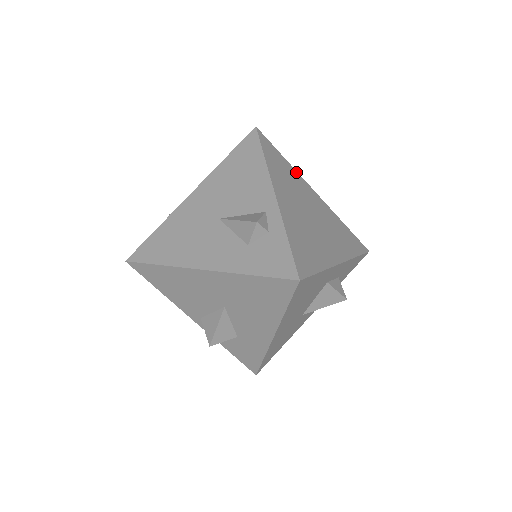
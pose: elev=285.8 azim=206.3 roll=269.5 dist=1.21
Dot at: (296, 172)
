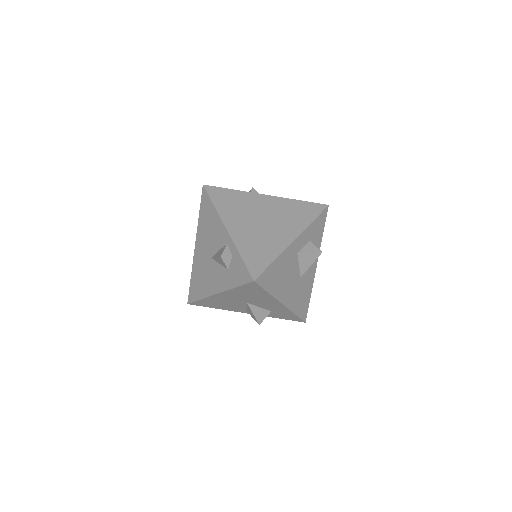
Dot at: (245, 193)
